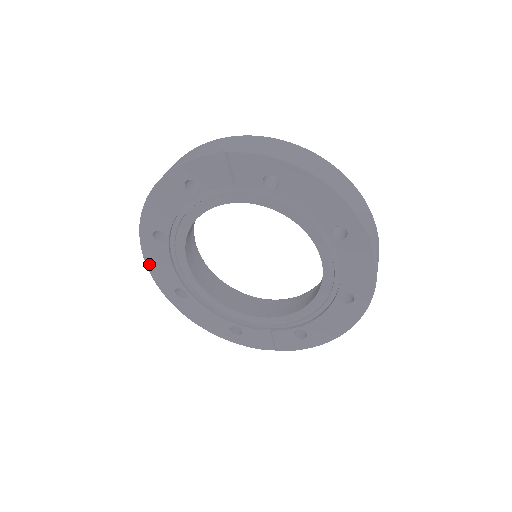
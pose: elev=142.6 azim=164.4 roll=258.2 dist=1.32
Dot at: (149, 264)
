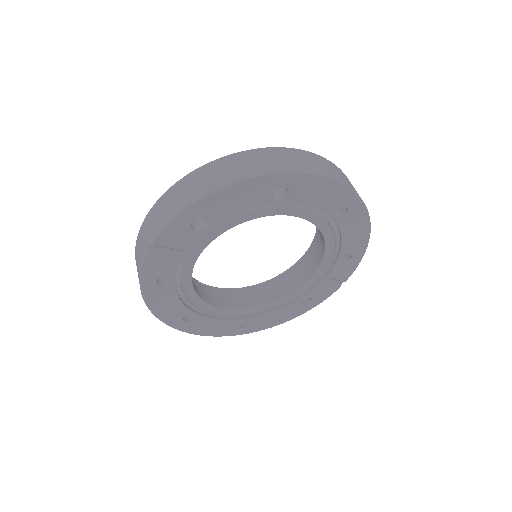
Dot at: (207, 334)
